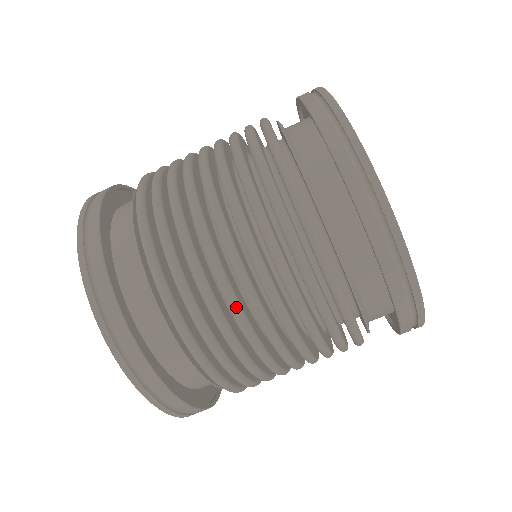
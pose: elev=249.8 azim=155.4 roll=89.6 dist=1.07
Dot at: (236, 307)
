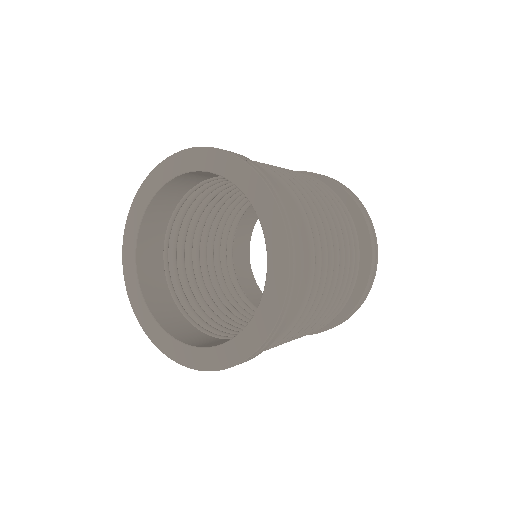
Dot at: occluded
